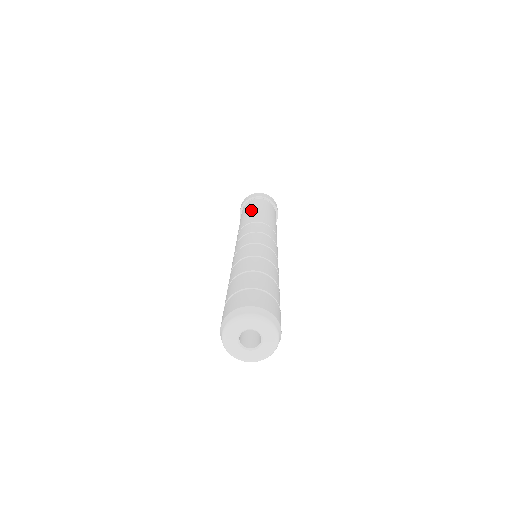
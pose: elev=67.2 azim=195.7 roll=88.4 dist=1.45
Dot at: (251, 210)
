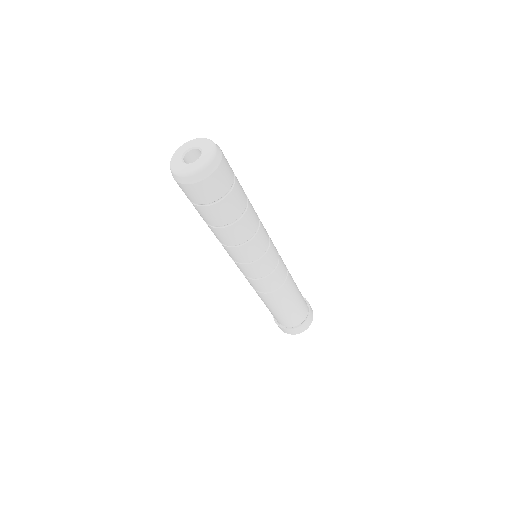
Dot at: occluded
